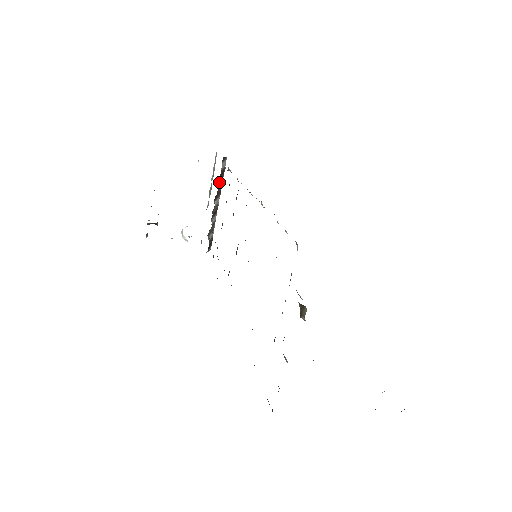
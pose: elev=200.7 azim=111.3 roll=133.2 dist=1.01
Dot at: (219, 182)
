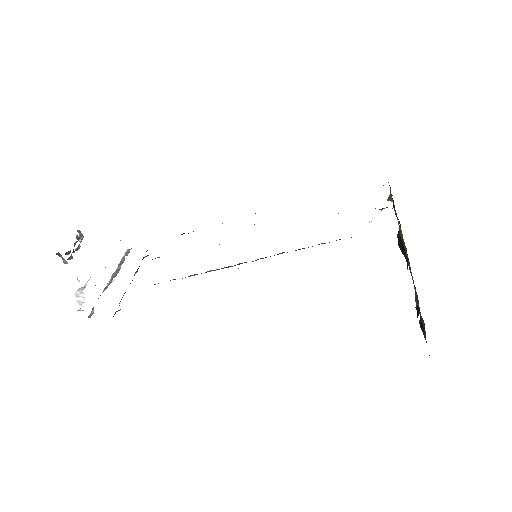
Dot at: occluded
